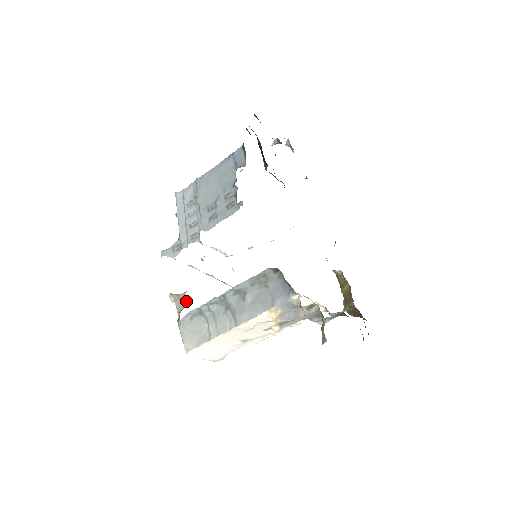
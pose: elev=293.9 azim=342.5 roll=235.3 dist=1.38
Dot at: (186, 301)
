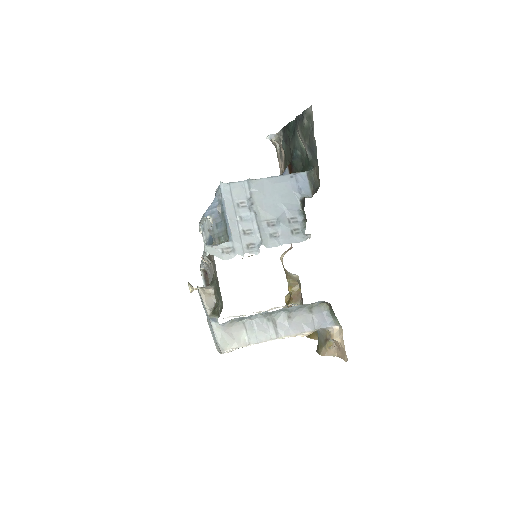
Dot at: (215, 299)
